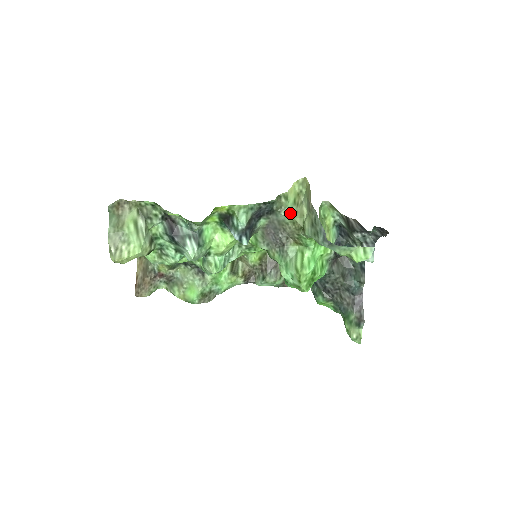
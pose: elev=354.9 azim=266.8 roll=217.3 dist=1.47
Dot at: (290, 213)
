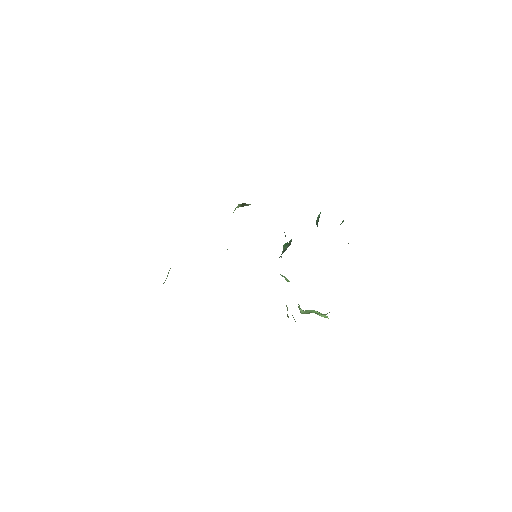
Dot at: occluded
